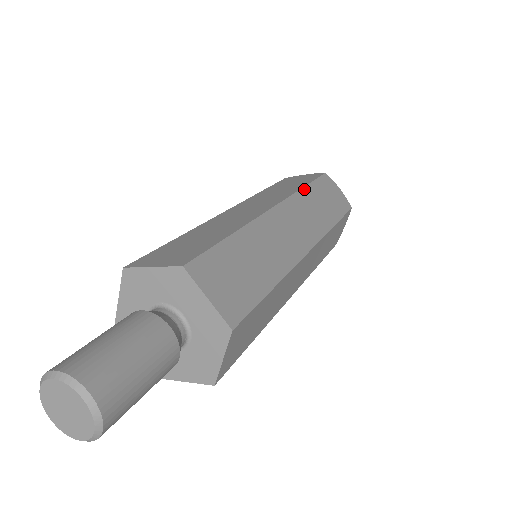
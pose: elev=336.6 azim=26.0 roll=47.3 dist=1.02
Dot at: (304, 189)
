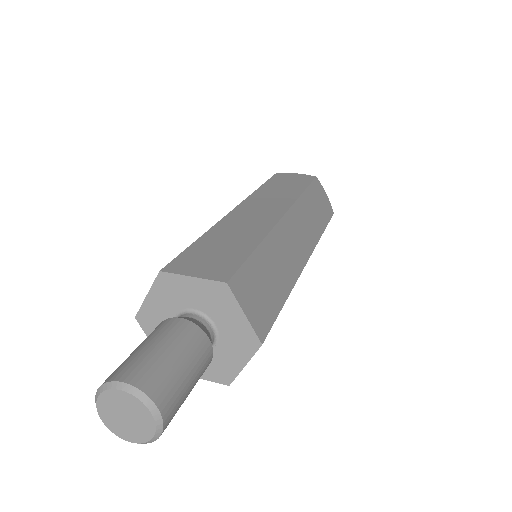
Dot at: (259, 189)
